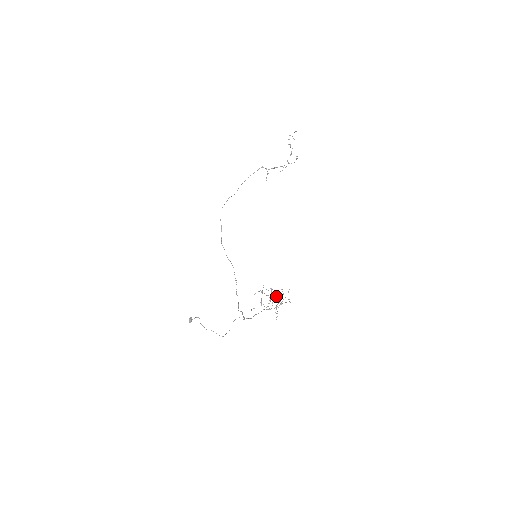
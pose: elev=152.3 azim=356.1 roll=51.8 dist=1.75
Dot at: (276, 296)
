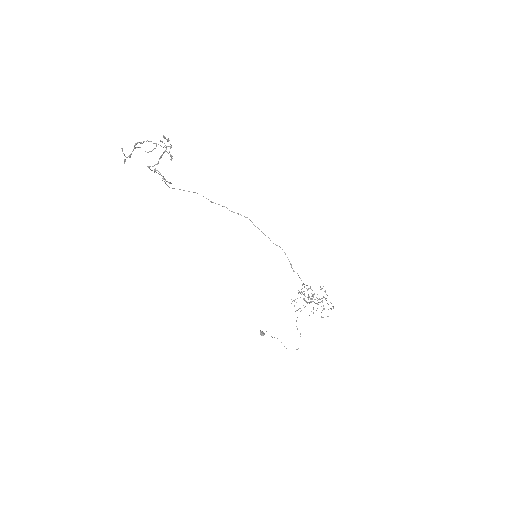
Dot at: (313, 295)
